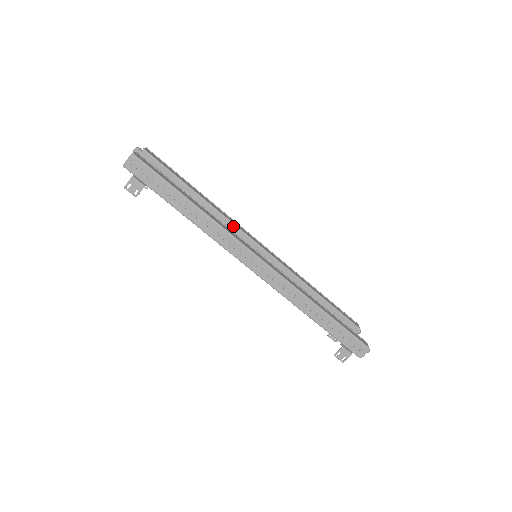
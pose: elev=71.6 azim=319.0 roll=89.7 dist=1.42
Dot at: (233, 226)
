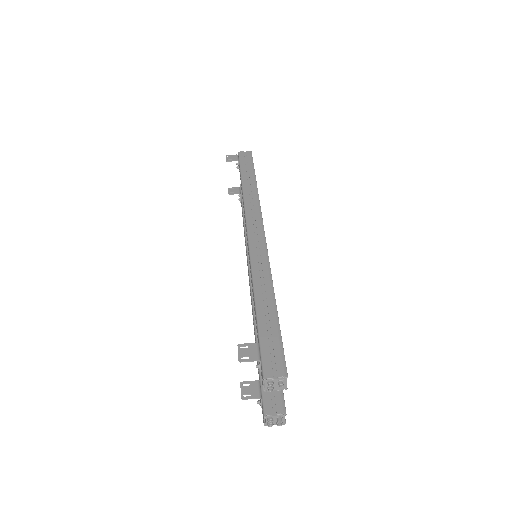
Dot at: occluded
